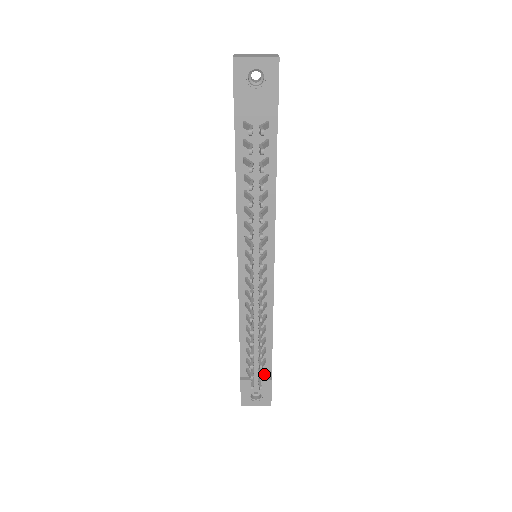
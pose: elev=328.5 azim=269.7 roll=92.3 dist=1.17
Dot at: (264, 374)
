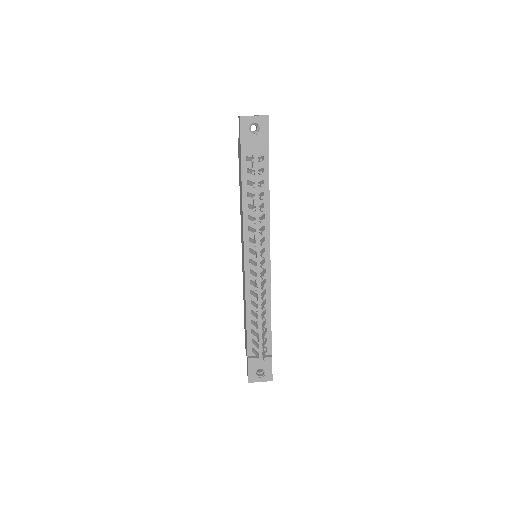
Dot at: (266, 352)
